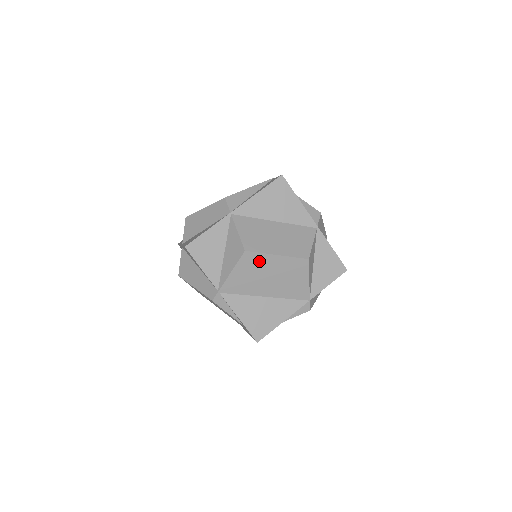
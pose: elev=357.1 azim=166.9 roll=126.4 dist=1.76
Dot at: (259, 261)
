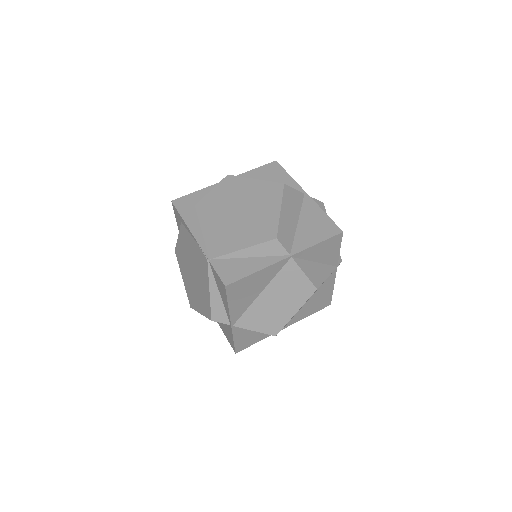
Dot at: occluded
